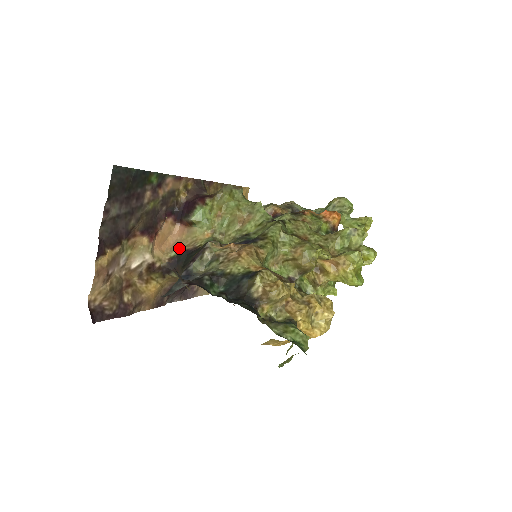
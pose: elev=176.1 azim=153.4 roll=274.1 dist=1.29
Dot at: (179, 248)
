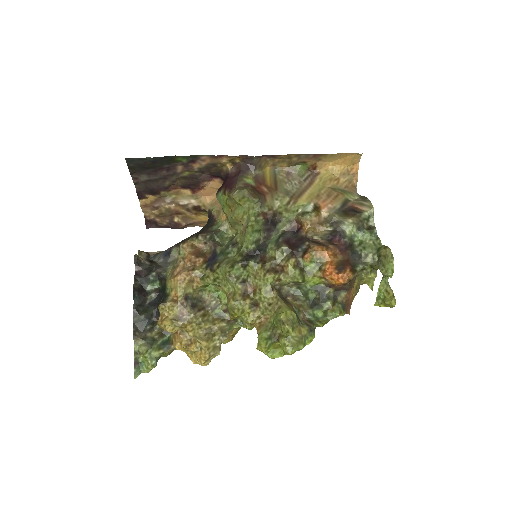
Dot at: (214, 208)
